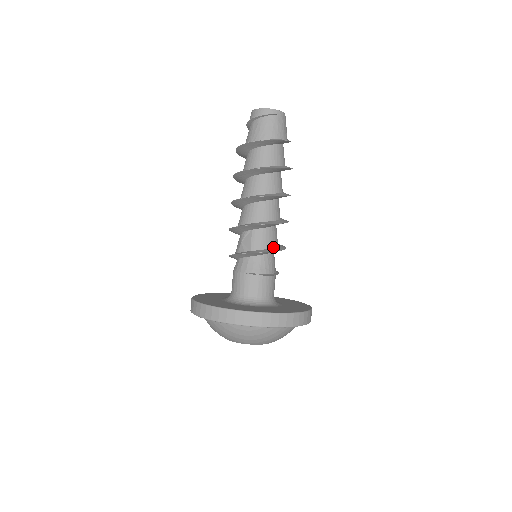
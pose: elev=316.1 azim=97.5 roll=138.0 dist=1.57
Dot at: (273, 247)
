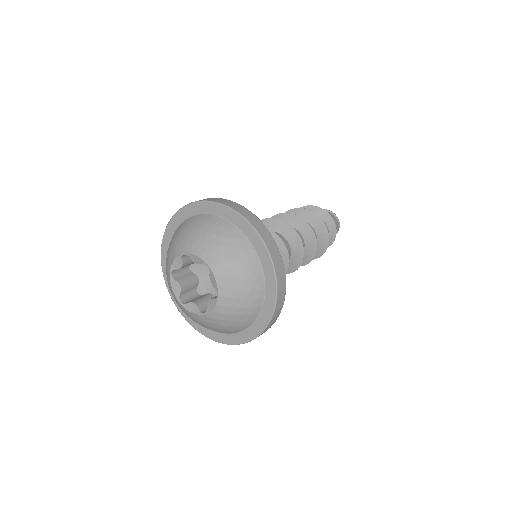
Dot at: (280, 247)
